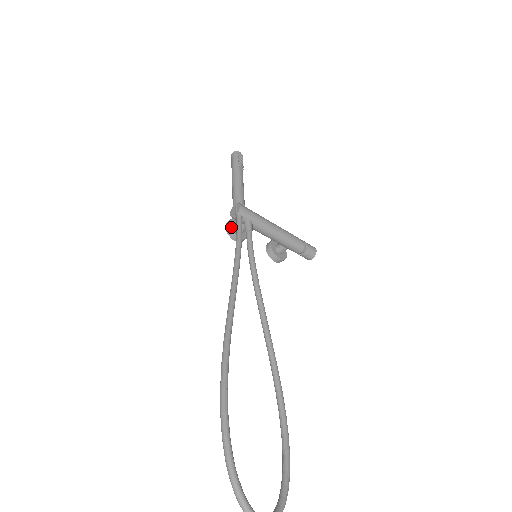
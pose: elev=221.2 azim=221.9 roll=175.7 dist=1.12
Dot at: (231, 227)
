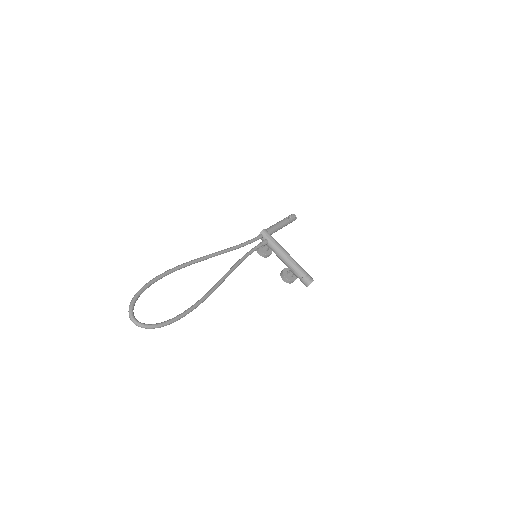
Dot at: occluded
